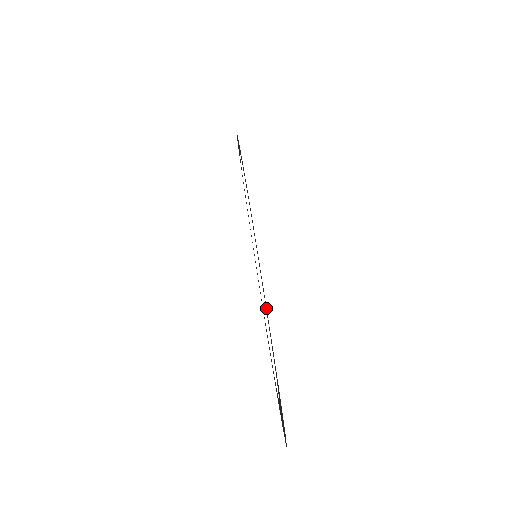
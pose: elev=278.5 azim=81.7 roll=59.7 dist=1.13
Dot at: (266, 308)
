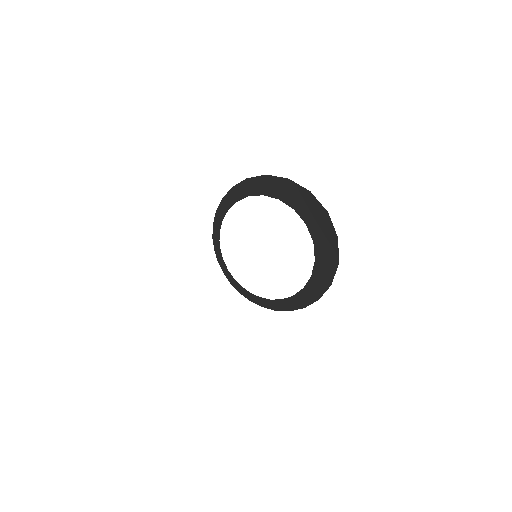
Dot at: (251, 183)
